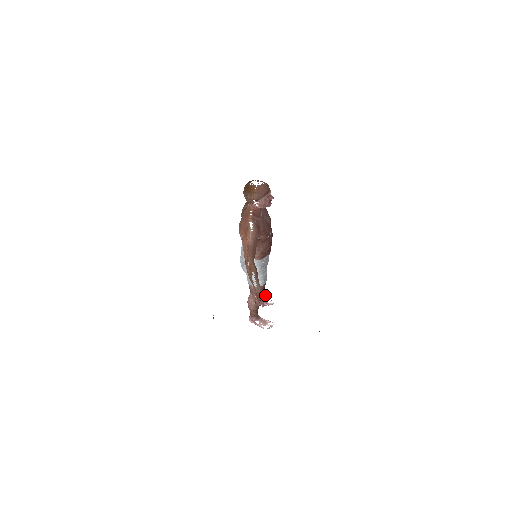
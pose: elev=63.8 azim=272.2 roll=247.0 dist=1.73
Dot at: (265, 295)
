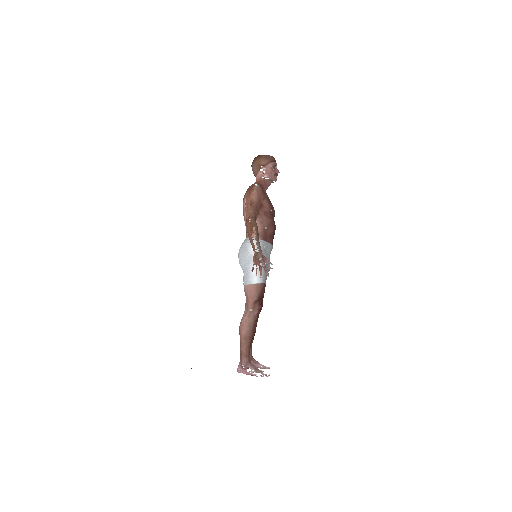
Dot at: (265, 260)
